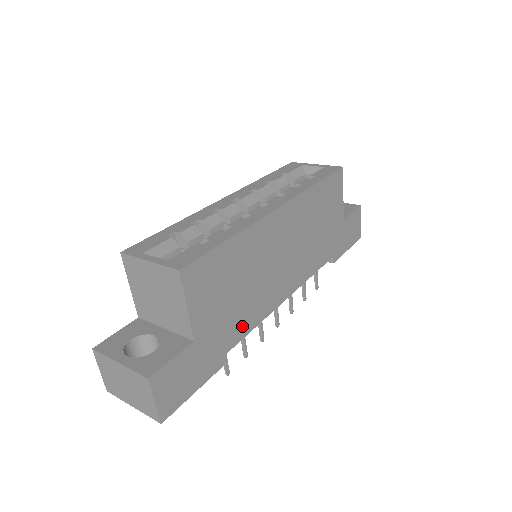
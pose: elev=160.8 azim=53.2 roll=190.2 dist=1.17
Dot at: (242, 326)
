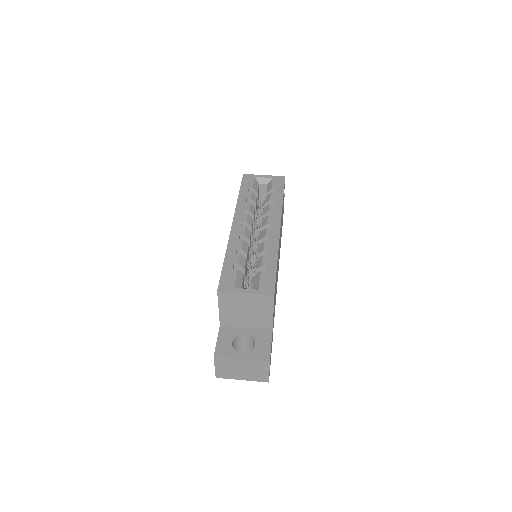
Dot at: occluded
